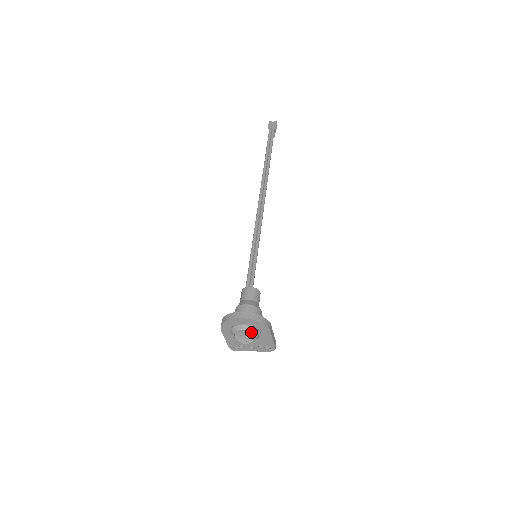
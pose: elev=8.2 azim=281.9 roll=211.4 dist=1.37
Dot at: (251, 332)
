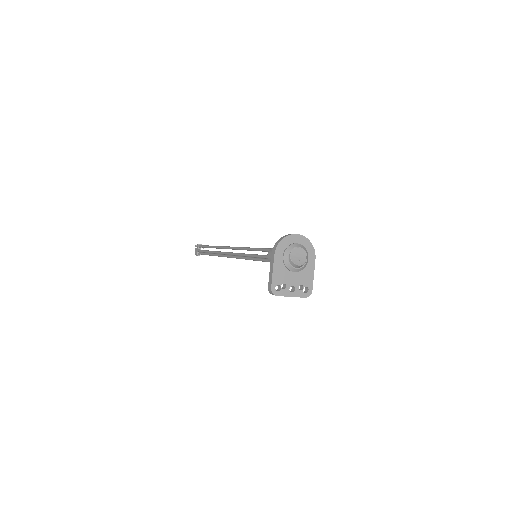
Dot at: (305, 251)
